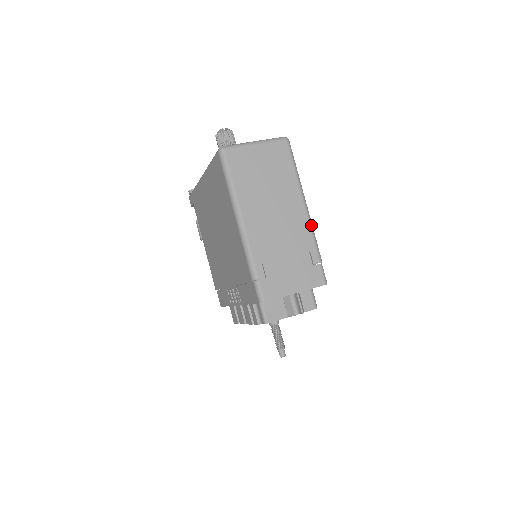
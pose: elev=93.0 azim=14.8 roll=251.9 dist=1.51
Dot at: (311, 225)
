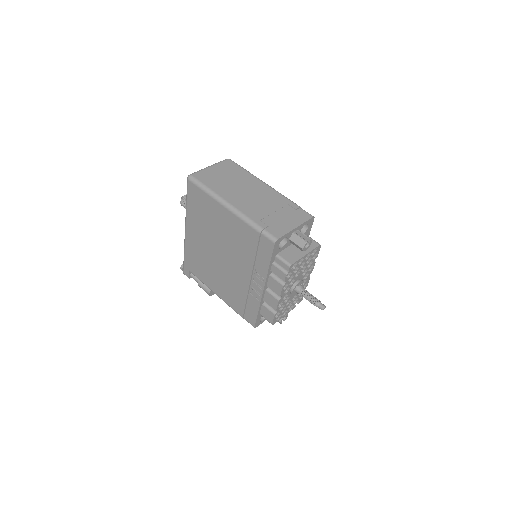
Dot at: (278, 192)
